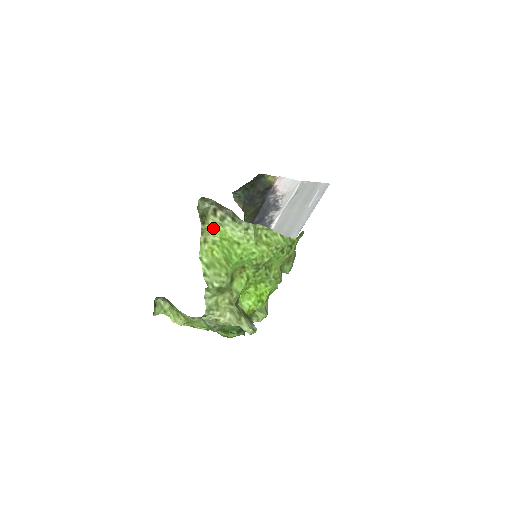
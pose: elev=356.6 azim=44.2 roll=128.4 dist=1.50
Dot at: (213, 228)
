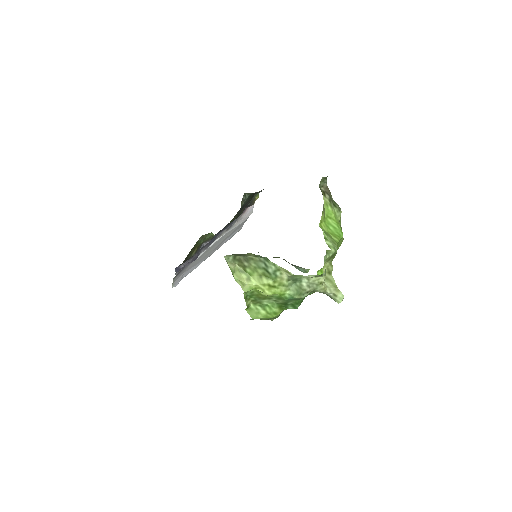
Dot at: (325, 205)
